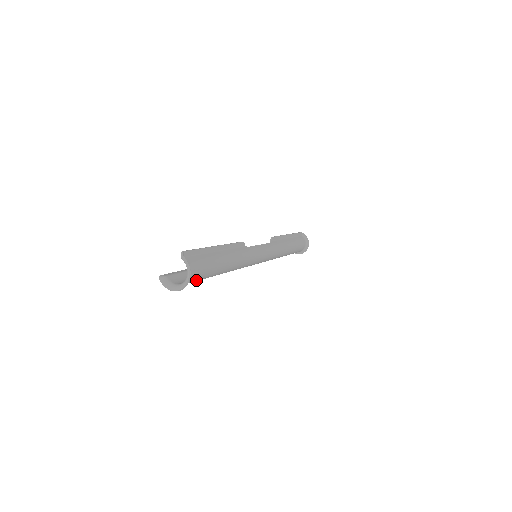
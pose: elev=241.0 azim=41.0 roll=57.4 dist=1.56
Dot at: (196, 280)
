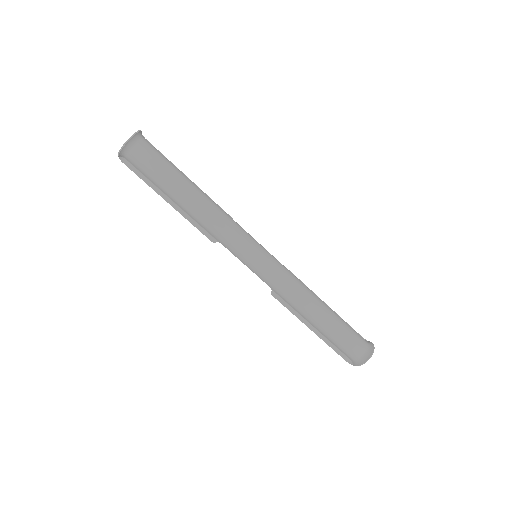
Dot at: (150, 159)
